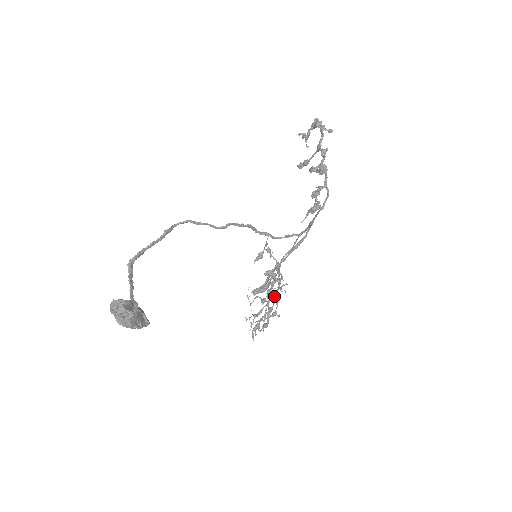
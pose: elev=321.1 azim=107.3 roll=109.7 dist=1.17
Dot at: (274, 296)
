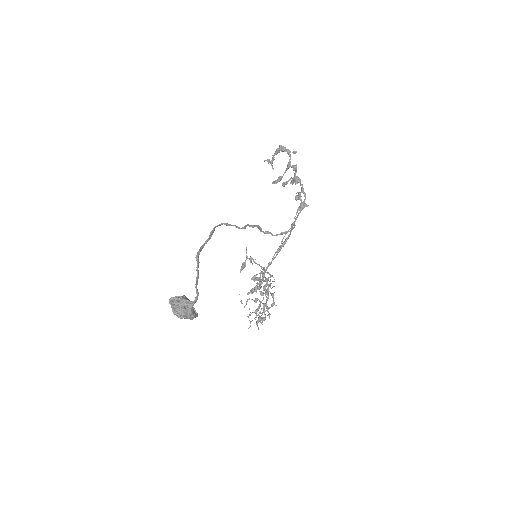
Dot at: (269, 291)
